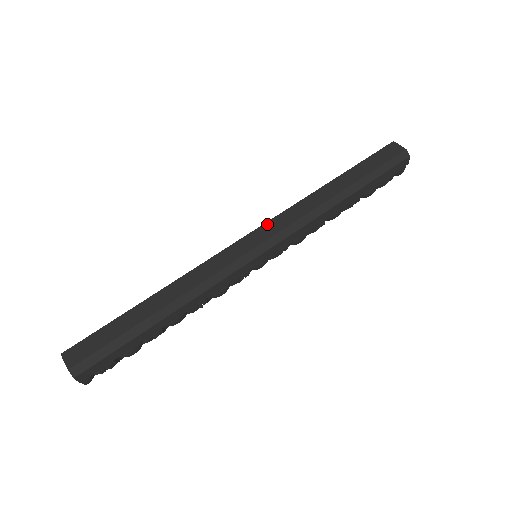
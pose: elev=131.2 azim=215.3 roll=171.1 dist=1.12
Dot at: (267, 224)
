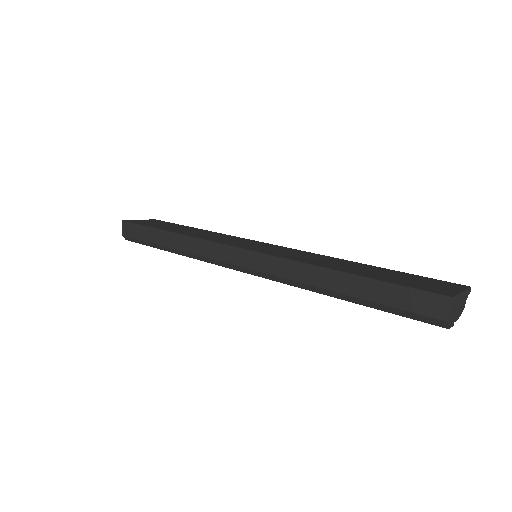
Dot at: (259, 255)
